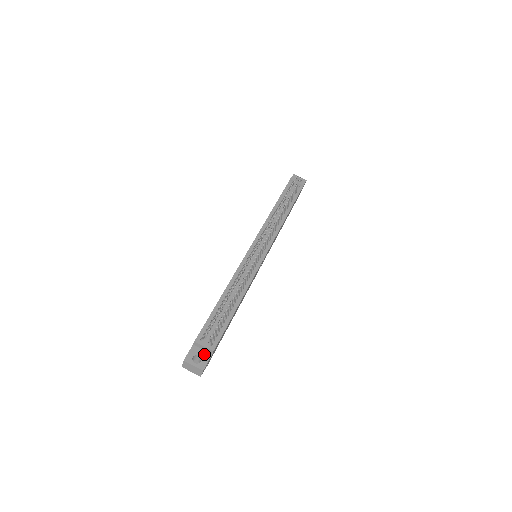
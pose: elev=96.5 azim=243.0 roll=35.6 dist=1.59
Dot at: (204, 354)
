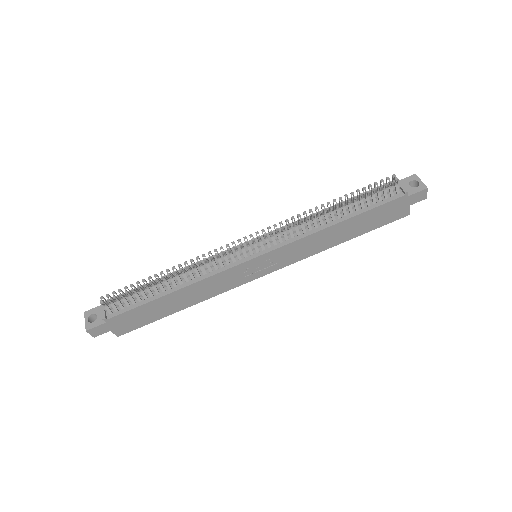
Dot at: (101, 318)
